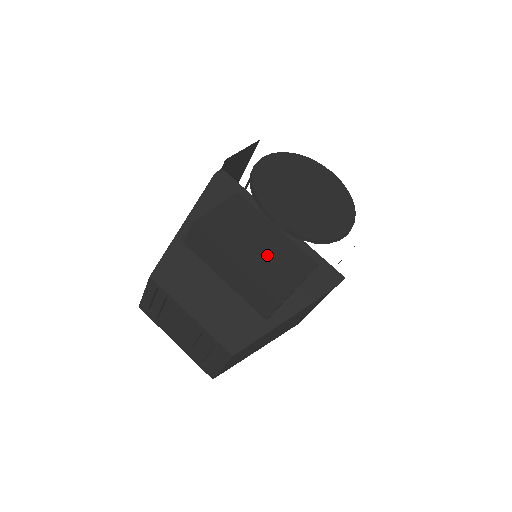
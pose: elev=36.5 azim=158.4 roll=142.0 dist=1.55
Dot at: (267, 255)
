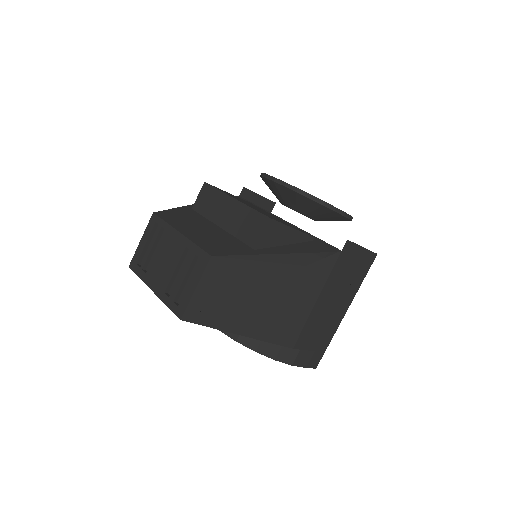
Dot at: occluded
